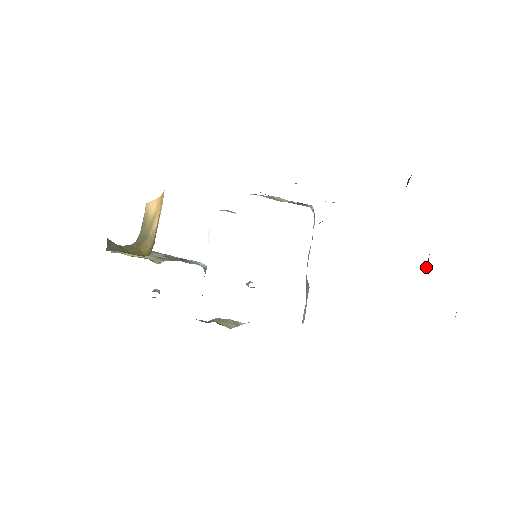
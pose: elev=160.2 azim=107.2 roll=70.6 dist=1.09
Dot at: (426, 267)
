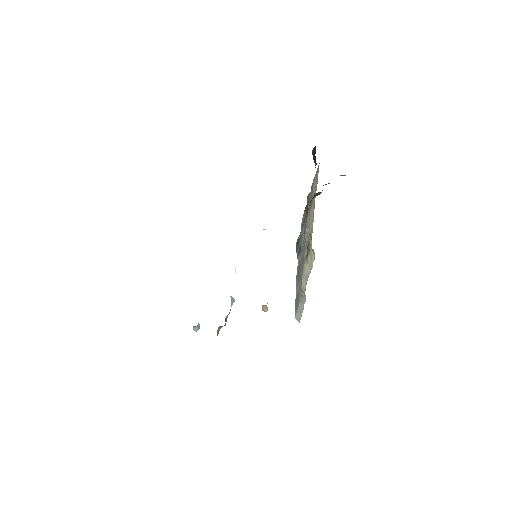
Dot at: occluded
